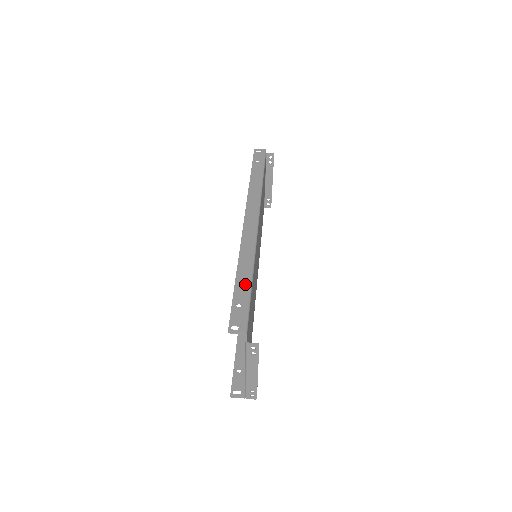
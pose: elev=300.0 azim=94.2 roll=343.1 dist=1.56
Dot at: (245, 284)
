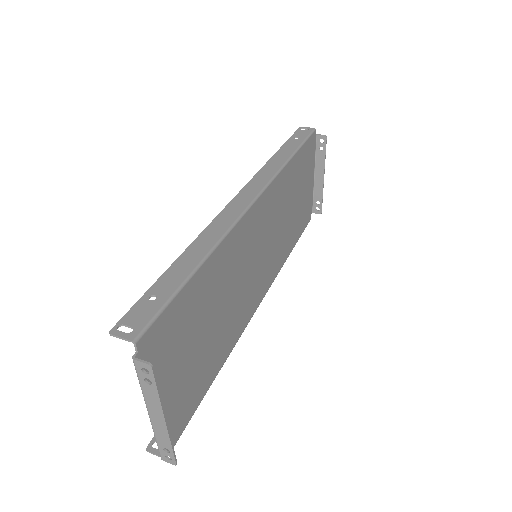
Dot at: (182, 271)
